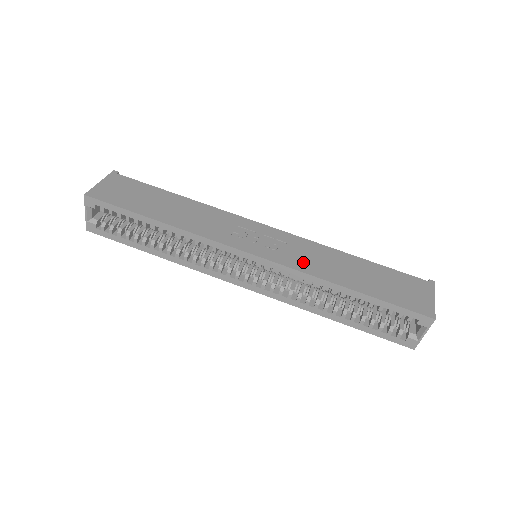
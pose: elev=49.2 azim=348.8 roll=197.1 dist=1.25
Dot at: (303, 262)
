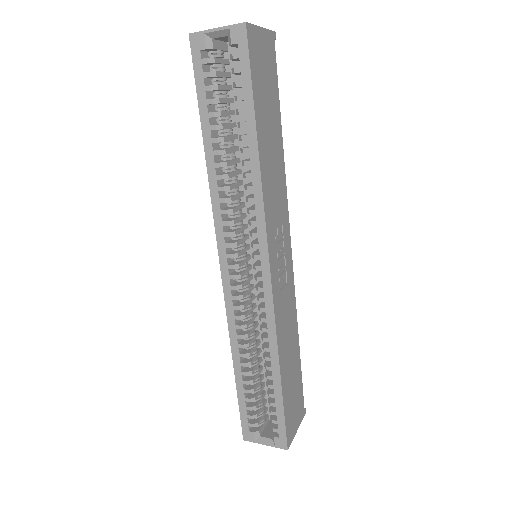
Dot at: (282, 315)
